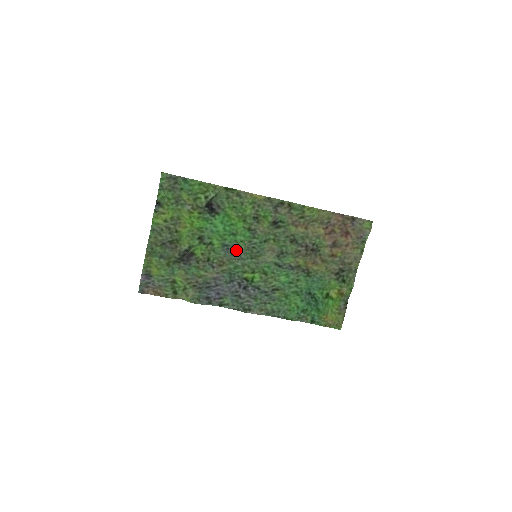
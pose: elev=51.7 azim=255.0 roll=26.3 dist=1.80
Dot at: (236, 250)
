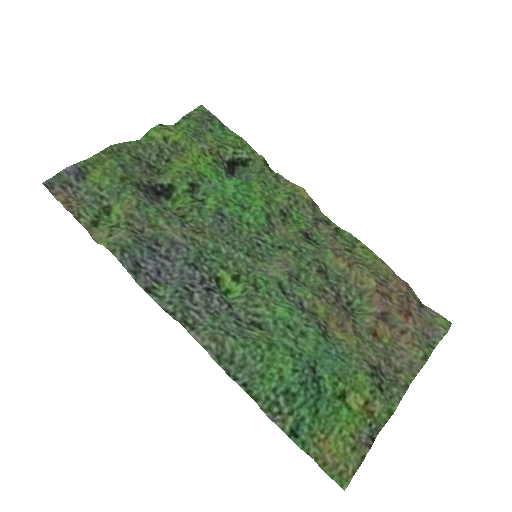
Dot at: (232, 230)
